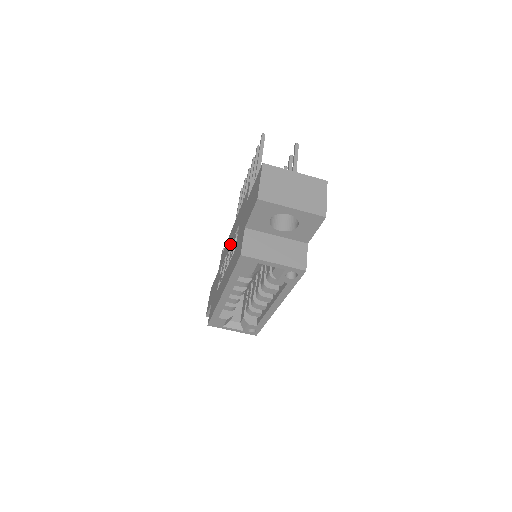
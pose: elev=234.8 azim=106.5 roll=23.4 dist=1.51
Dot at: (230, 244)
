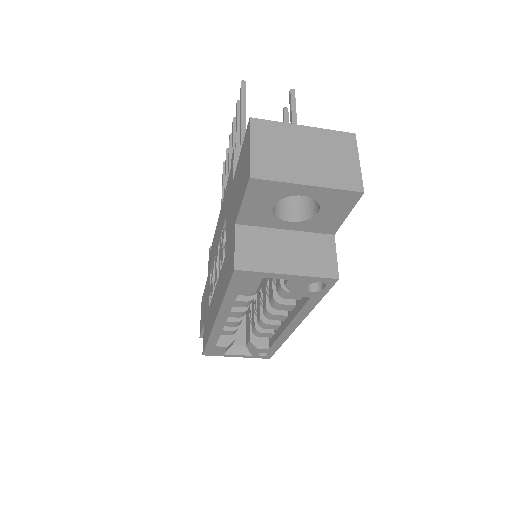
Dot at: (217, 244)
